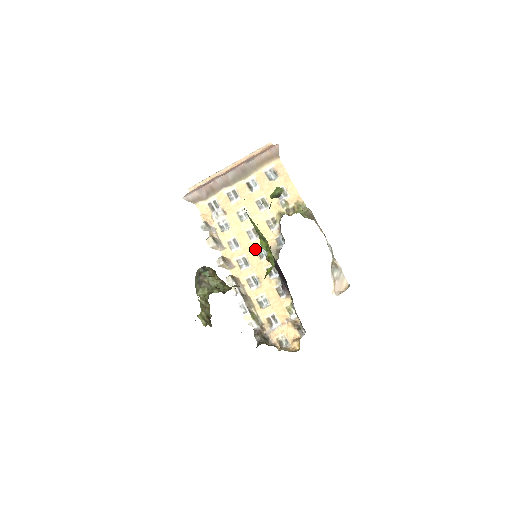
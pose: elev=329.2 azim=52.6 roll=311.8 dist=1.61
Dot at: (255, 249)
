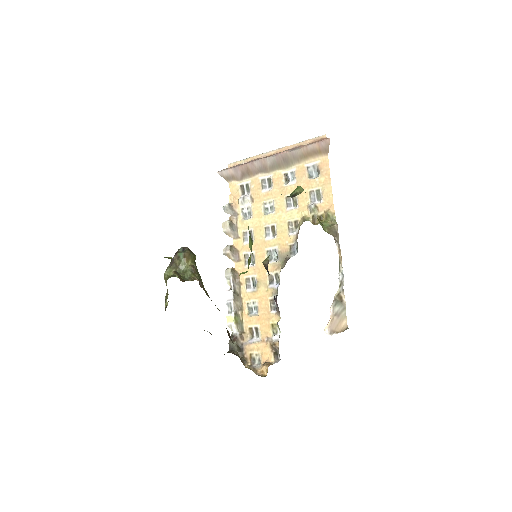
Dot at: (266, 249)
